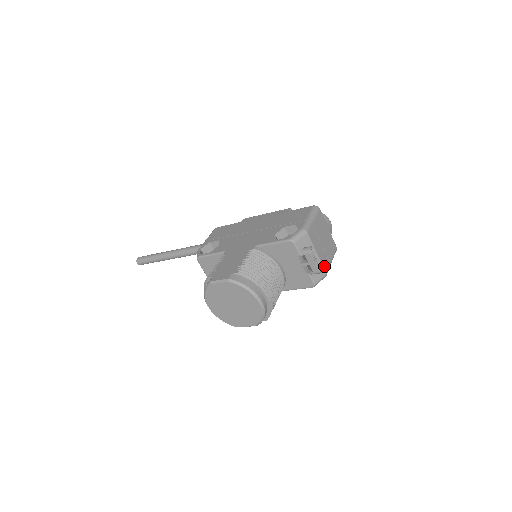
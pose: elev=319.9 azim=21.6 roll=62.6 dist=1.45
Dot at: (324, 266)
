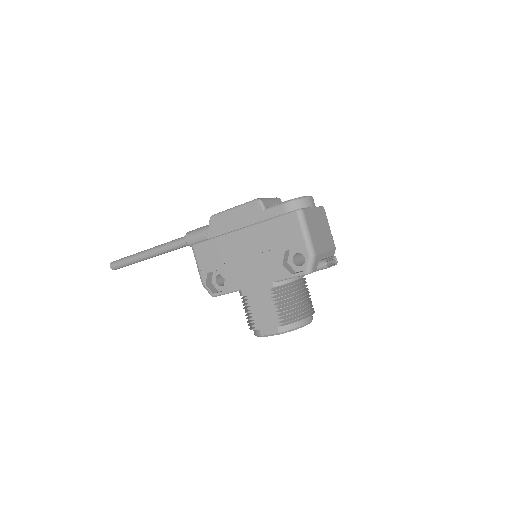
Dot at: (332, 247)
